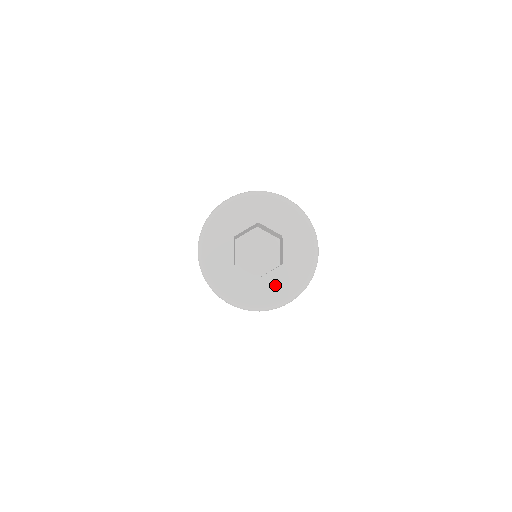
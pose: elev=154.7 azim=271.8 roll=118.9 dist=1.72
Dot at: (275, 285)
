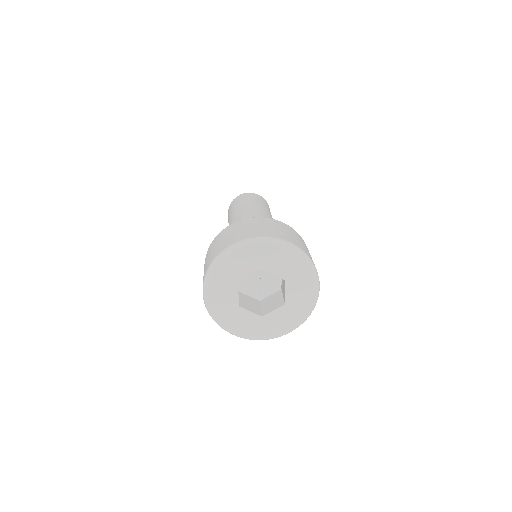
Dot at: (277, 321)
